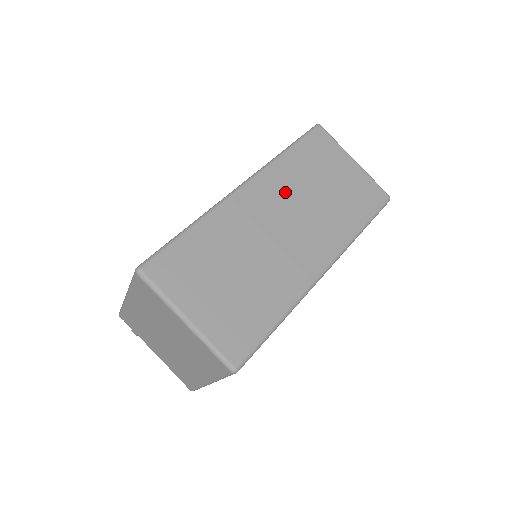
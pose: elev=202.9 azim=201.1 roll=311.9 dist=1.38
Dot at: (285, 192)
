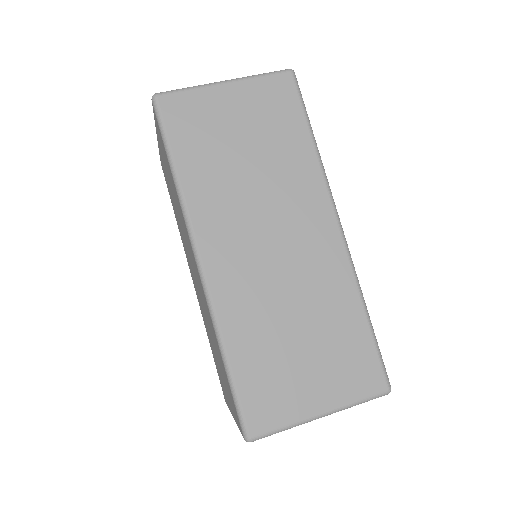
Dot at: (230, 212)
